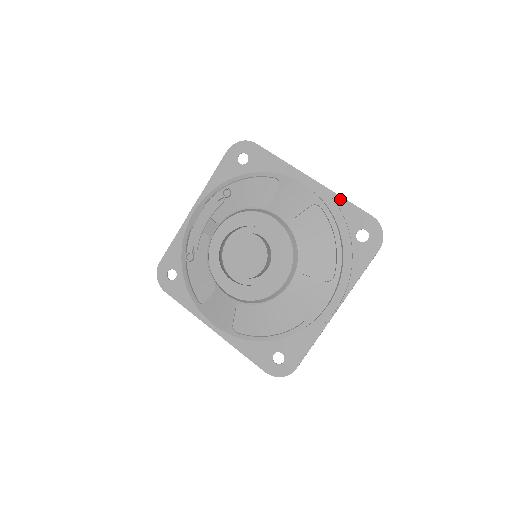
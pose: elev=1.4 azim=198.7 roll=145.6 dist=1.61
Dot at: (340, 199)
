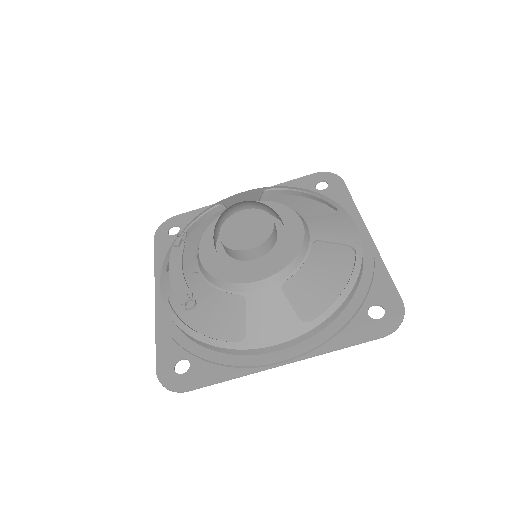
Dot at: (279, 185)
